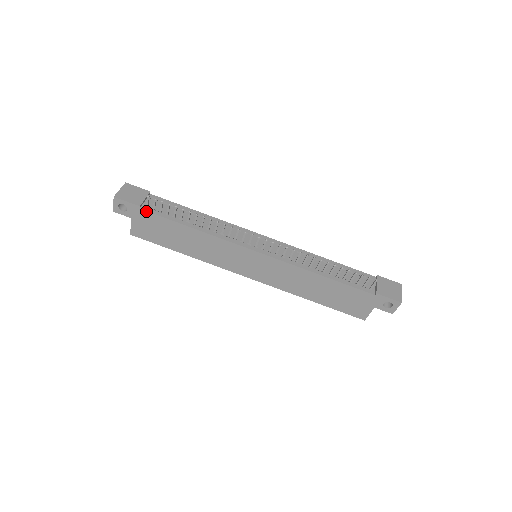
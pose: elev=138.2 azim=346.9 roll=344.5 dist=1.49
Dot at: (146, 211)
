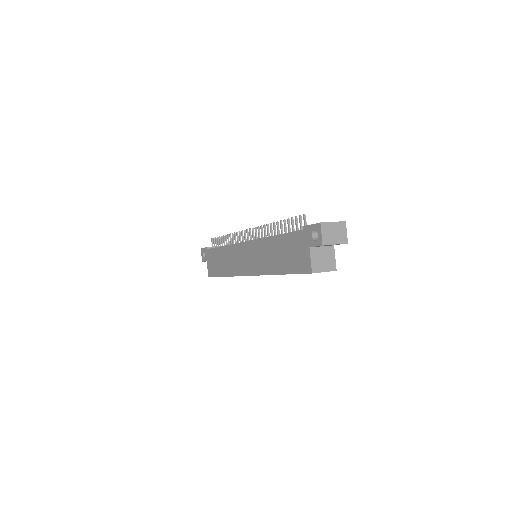
Dot at: (209, 249)
